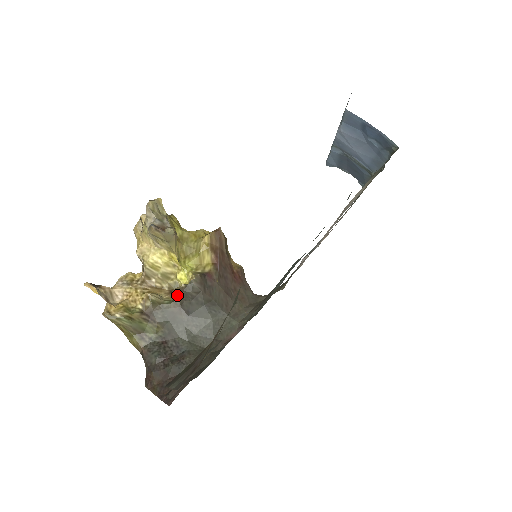
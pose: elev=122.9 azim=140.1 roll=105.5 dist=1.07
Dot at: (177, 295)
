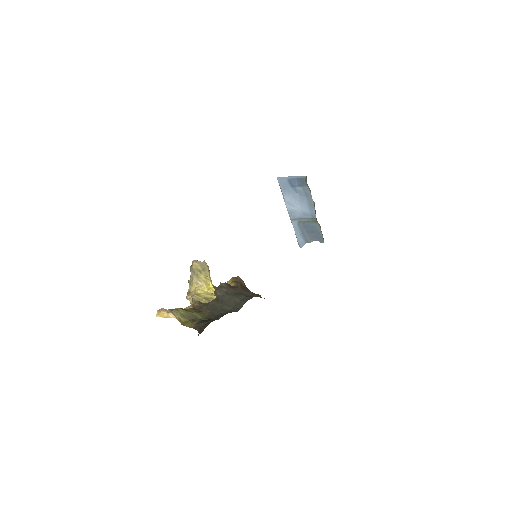
Dot at: occluded
